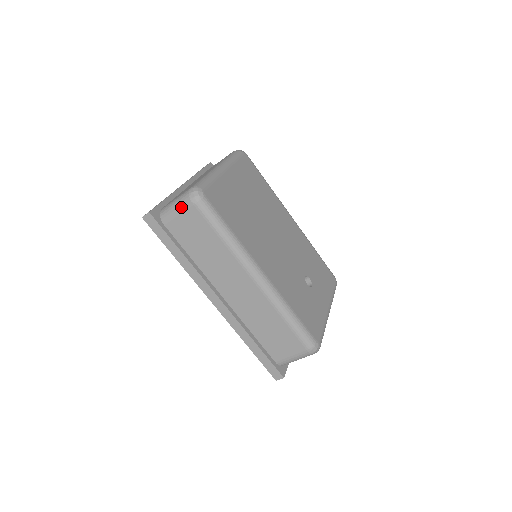
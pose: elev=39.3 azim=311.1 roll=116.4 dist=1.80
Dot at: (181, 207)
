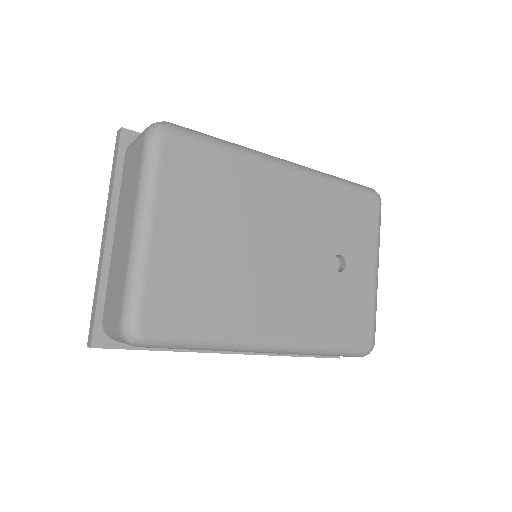
Dot at: occluded
